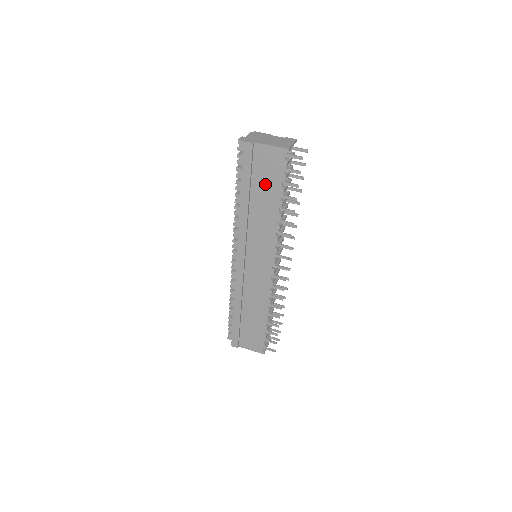
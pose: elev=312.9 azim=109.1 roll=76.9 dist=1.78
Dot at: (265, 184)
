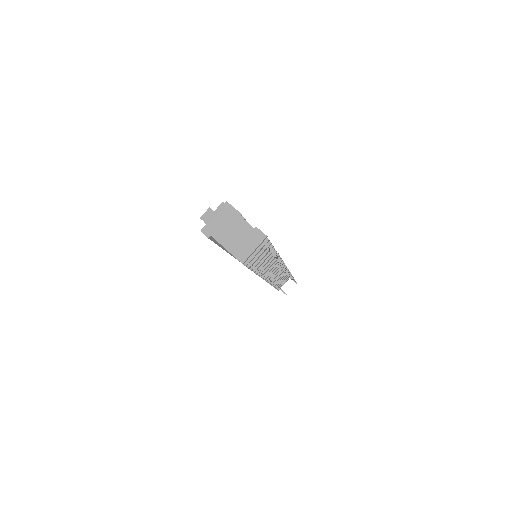
Dot at: occluded
